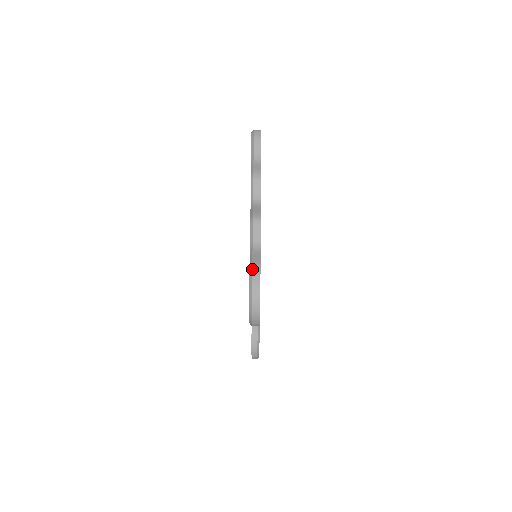
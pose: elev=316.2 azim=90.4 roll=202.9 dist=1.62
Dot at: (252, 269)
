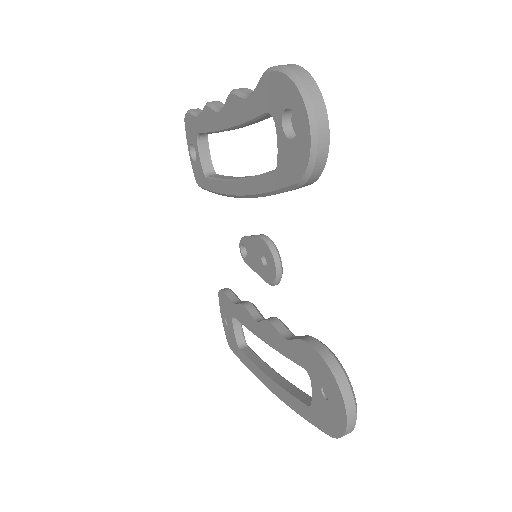
Dot at: (267, 69)
